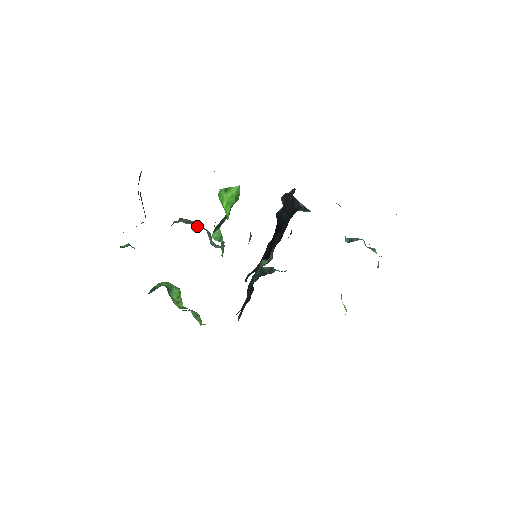
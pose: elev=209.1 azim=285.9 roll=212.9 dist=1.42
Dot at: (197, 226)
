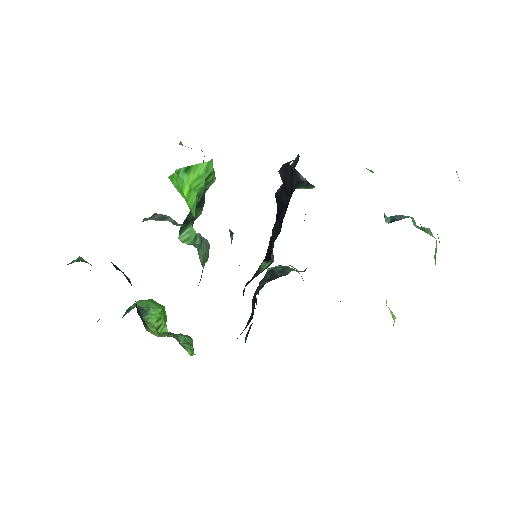
Dot at: (173, 222)
